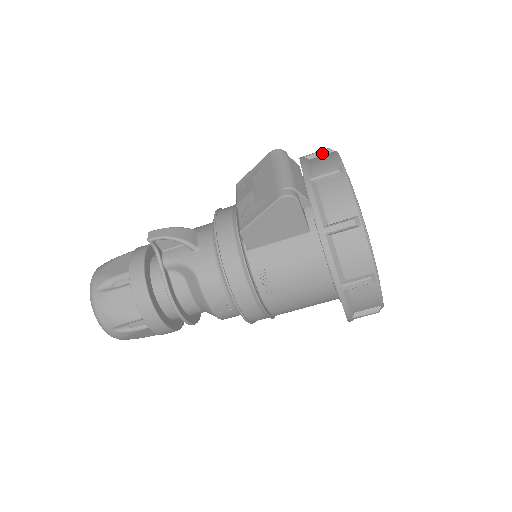
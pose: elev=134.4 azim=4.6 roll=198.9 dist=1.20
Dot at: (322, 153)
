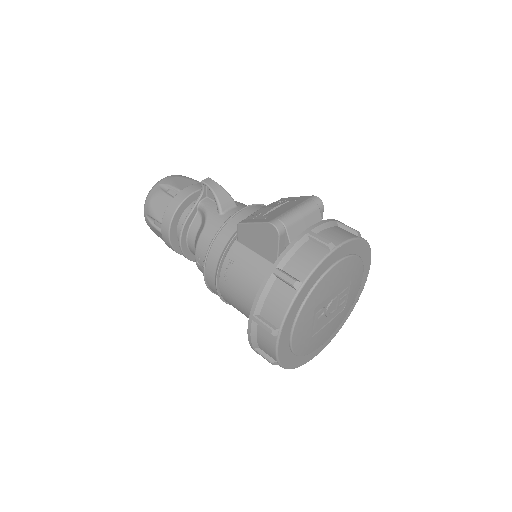
Dot at: (350, 230)
